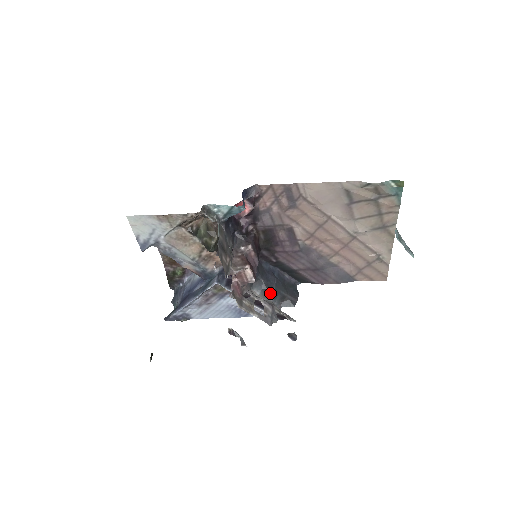
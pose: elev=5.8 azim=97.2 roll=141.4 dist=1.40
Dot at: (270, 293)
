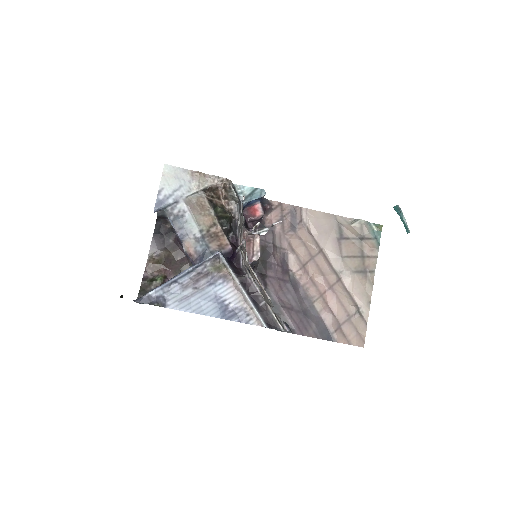
Dot at: occluded
